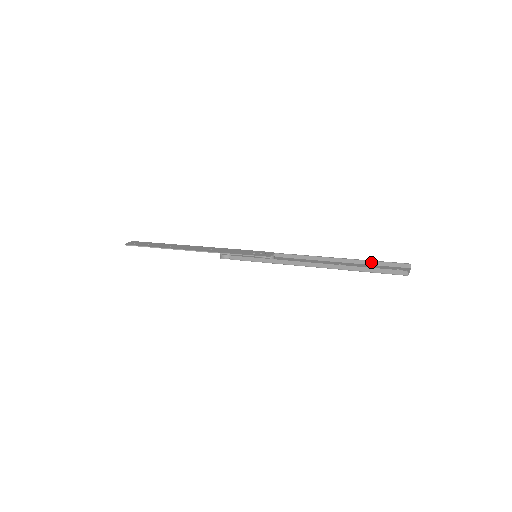
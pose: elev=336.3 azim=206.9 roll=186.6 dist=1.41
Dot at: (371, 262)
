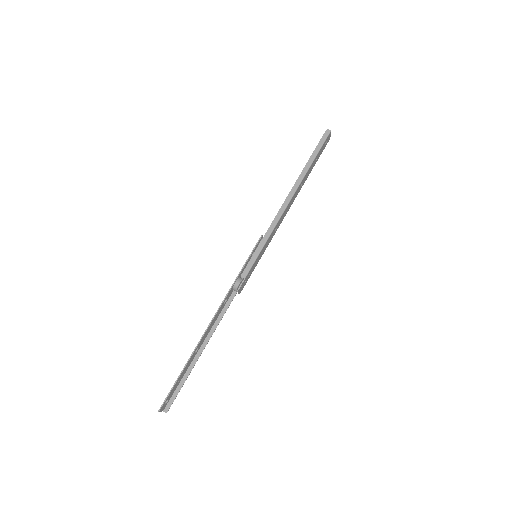
Dot at: occluded
